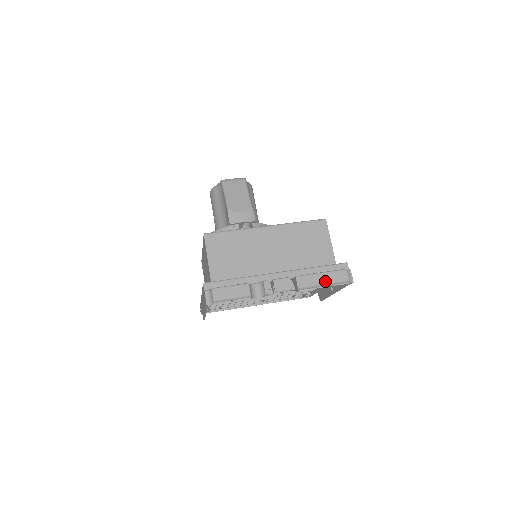
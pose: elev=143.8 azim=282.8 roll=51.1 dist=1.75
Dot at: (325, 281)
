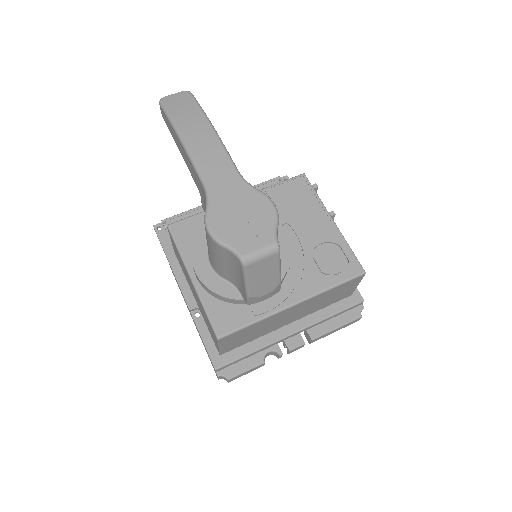
Dot at: occluded
